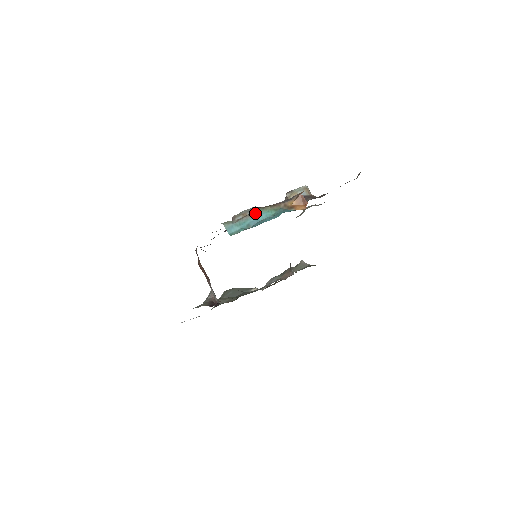
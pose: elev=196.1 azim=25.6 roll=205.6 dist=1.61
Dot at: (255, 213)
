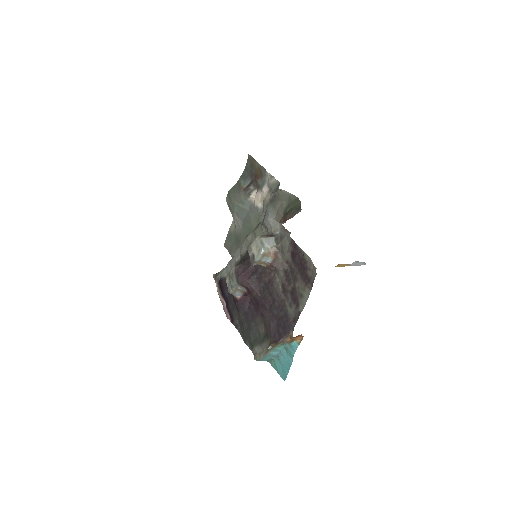
Dot at: (270, 351)
